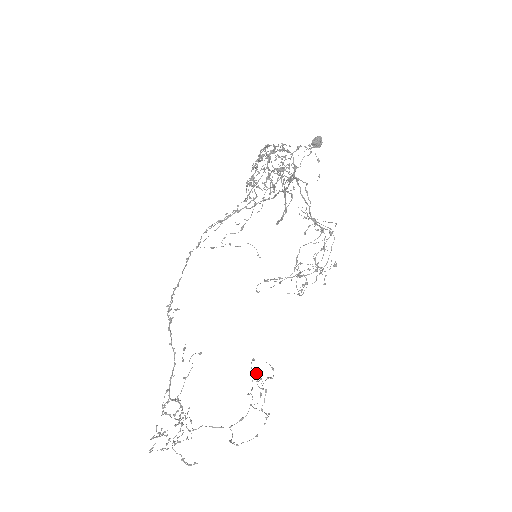
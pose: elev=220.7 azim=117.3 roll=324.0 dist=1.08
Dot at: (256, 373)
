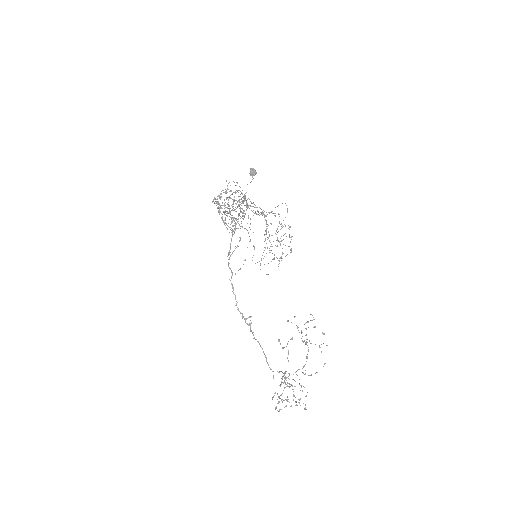
Dot at: (288, 321)
